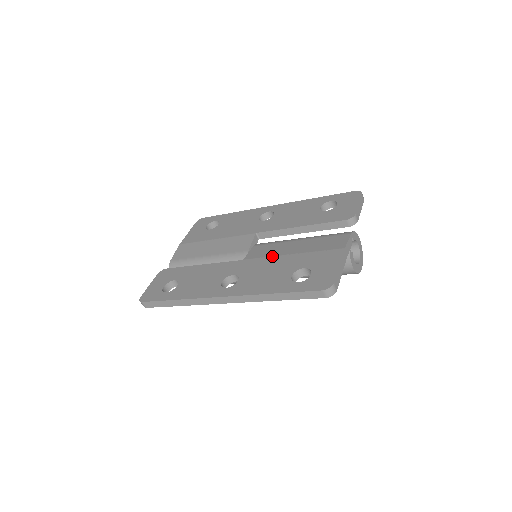
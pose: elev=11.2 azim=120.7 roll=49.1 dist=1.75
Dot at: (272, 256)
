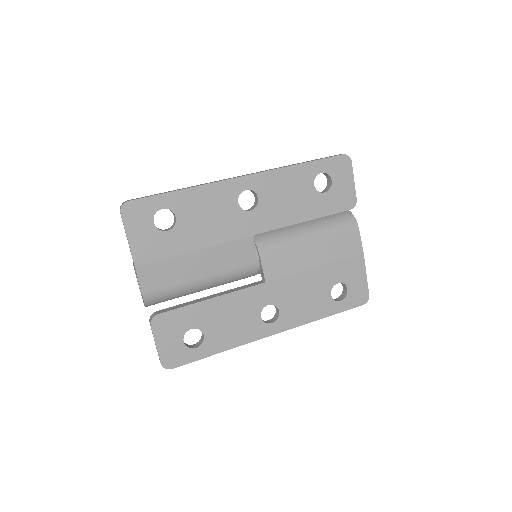
Dot at: (298, 272)
